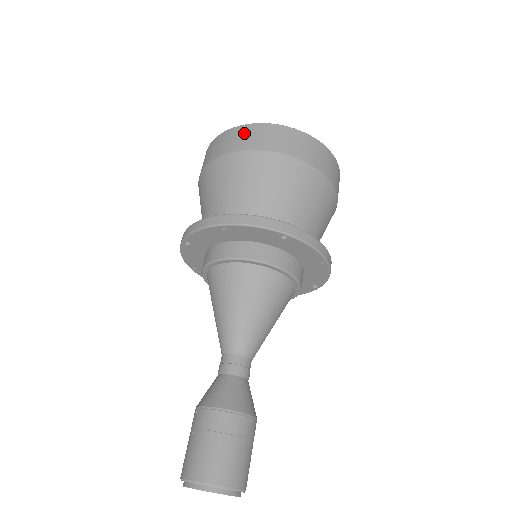
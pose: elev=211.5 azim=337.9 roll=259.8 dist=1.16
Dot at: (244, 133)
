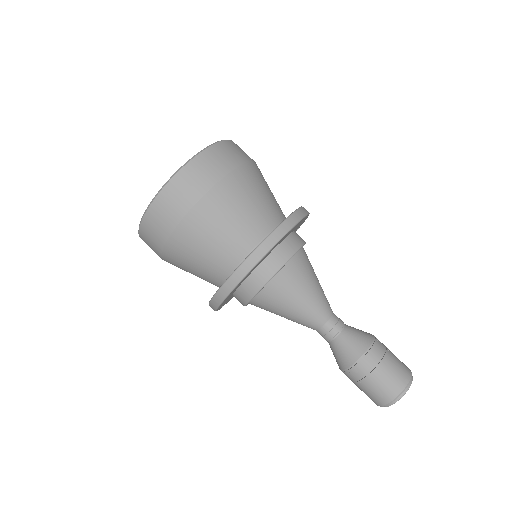
Dot at: (174, 194)
